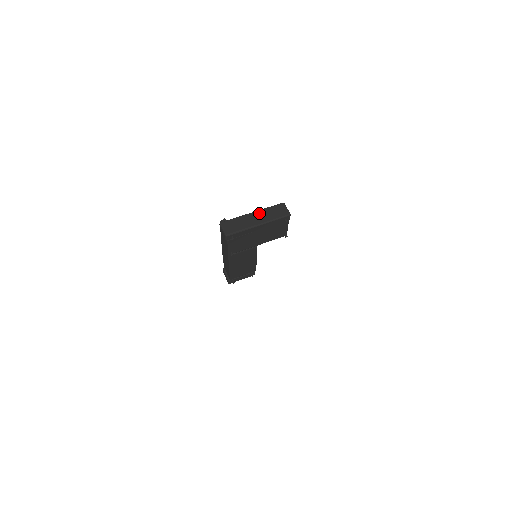
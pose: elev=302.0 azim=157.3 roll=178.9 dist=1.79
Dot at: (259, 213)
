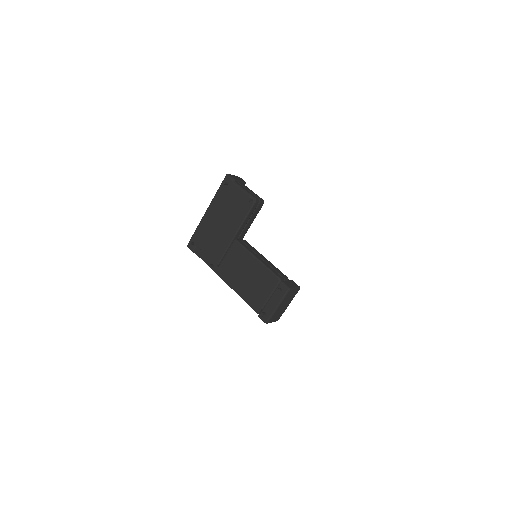
Dot at: occluded
